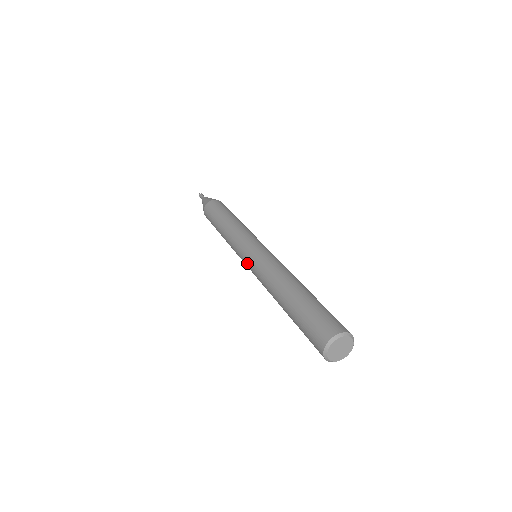
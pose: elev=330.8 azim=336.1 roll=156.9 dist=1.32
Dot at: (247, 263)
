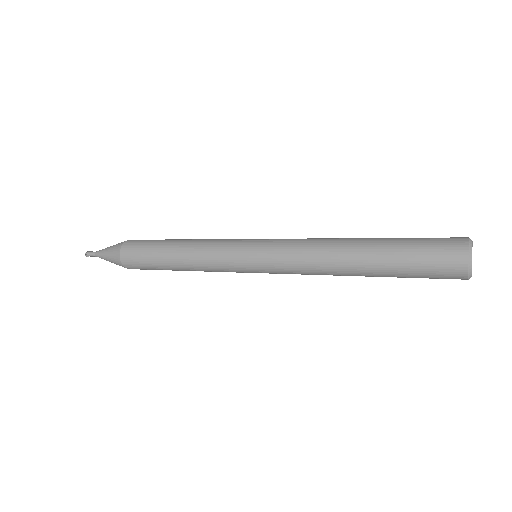
Dot at: (259, 262)
